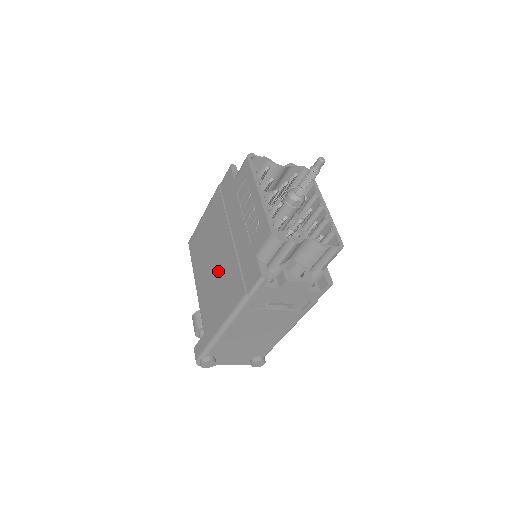
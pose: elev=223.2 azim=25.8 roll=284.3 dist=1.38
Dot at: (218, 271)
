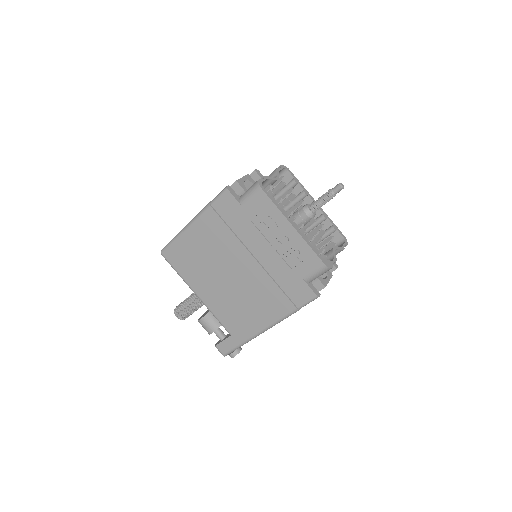
Dot at: (240, 287)
